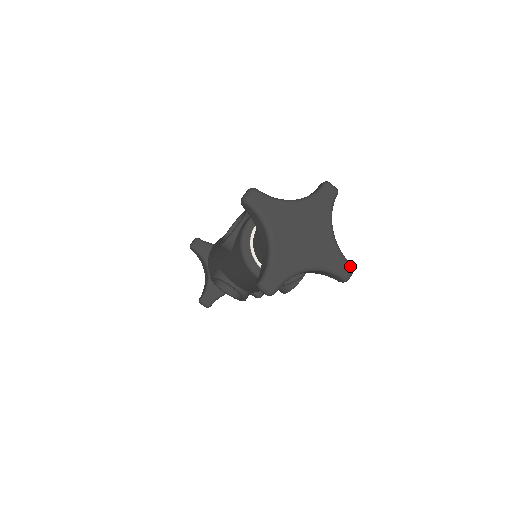
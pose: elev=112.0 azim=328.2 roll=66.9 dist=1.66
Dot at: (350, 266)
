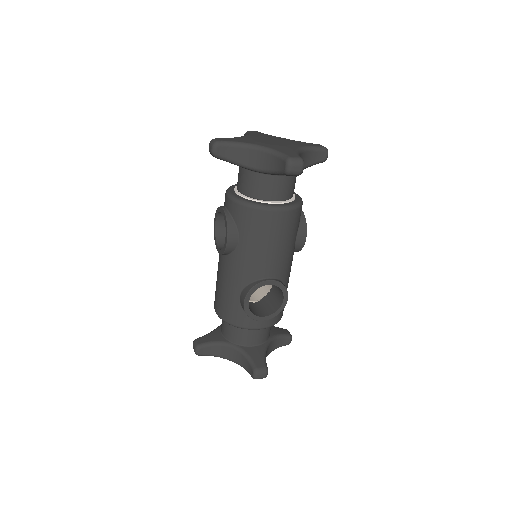
Dot at: (318, 144)
